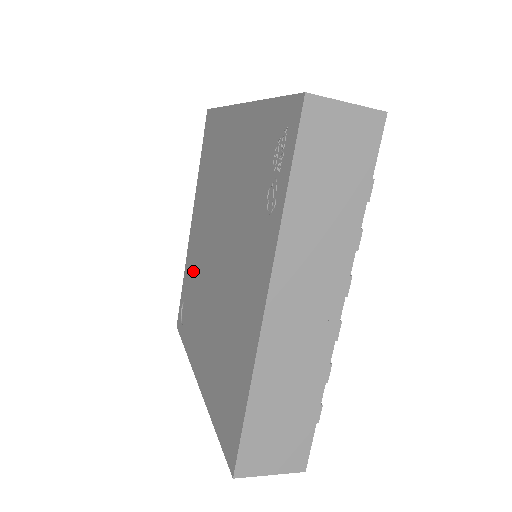
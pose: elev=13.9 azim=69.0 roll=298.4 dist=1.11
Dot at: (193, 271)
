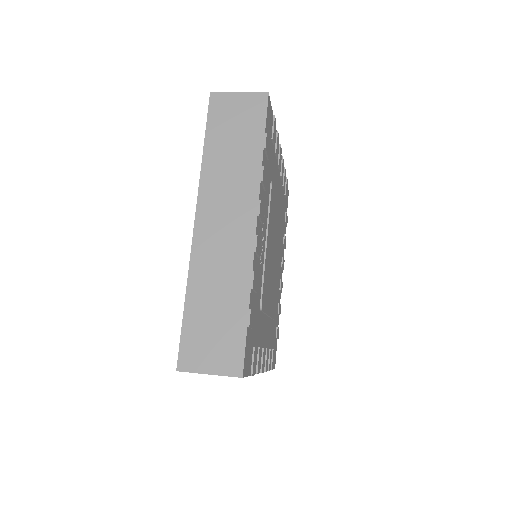
Dot at: occluded
